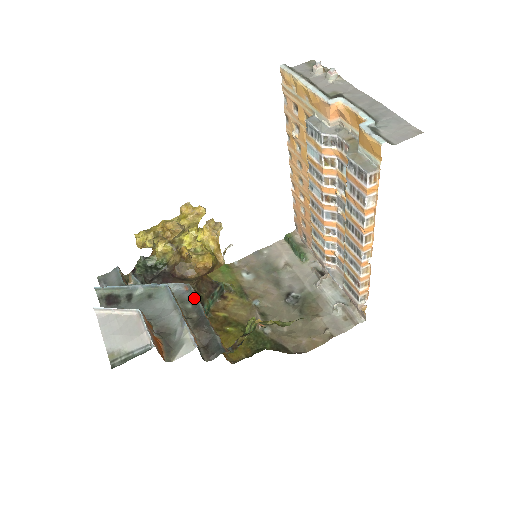
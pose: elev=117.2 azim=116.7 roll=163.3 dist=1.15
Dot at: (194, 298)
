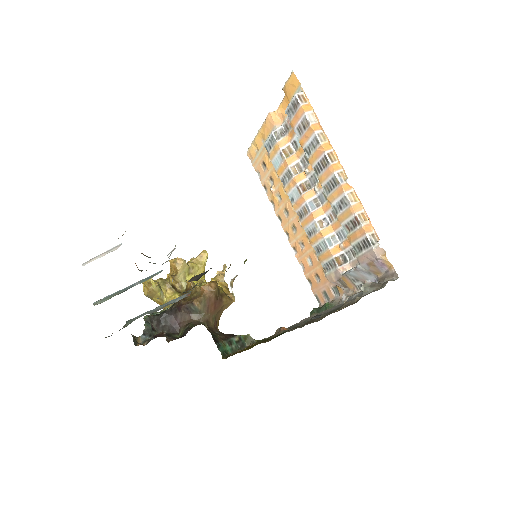
Dot at: occluded
